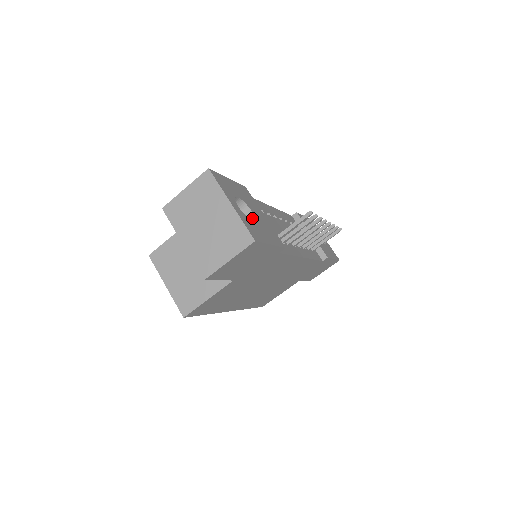
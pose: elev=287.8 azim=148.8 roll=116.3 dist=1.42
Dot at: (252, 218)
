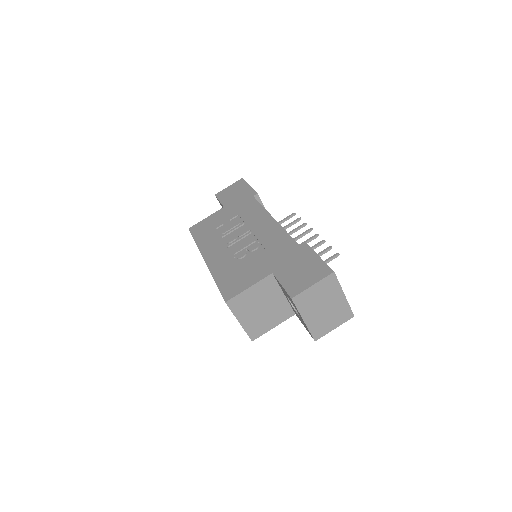
Dot at: occluded
